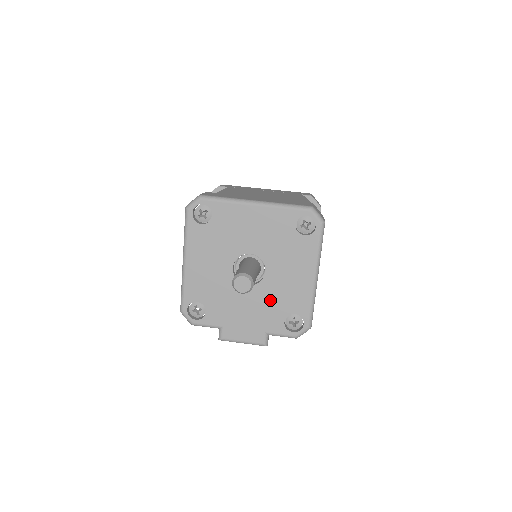
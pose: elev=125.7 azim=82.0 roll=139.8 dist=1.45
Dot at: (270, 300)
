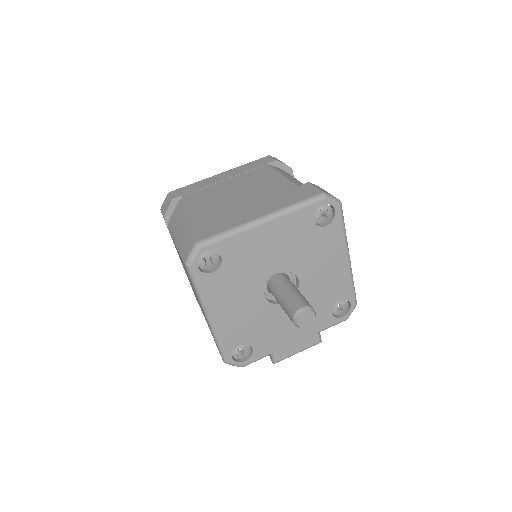
Dot at: (312, 303)
